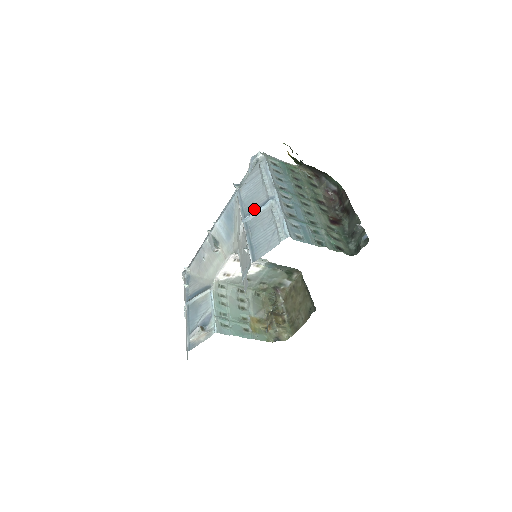
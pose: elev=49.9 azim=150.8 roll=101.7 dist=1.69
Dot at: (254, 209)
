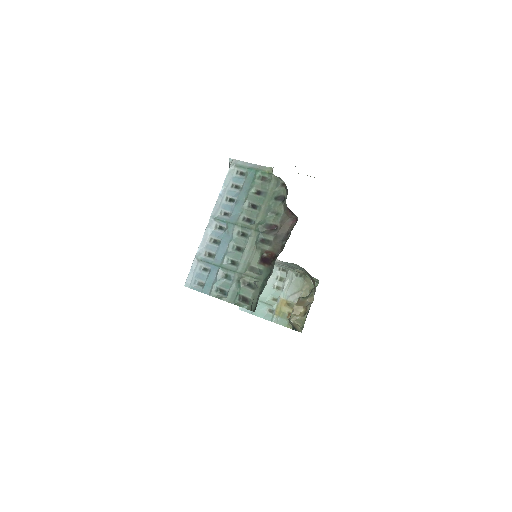
Dot at: occluded
